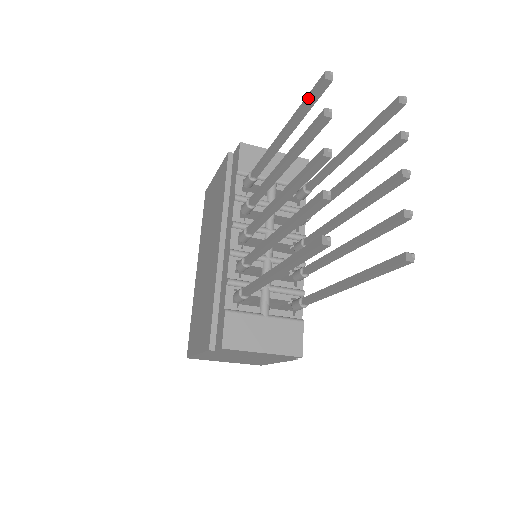
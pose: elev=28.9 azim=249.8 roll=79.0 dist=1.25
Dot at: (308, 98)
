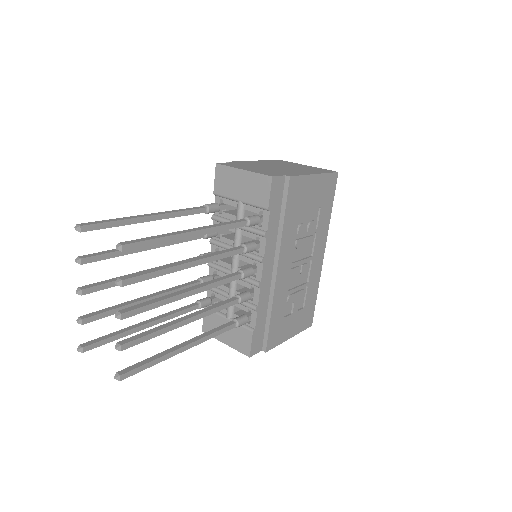
Dot at: (102, 224)
